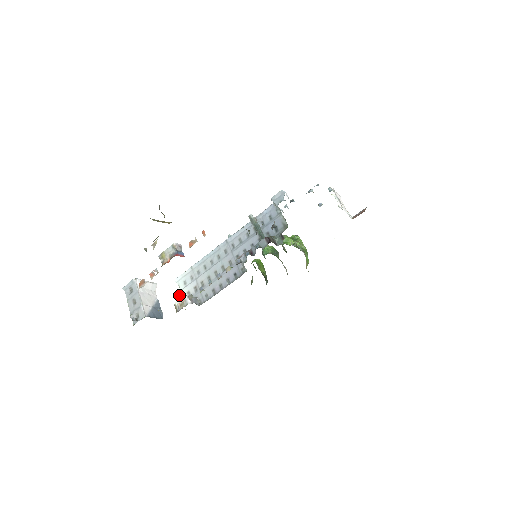
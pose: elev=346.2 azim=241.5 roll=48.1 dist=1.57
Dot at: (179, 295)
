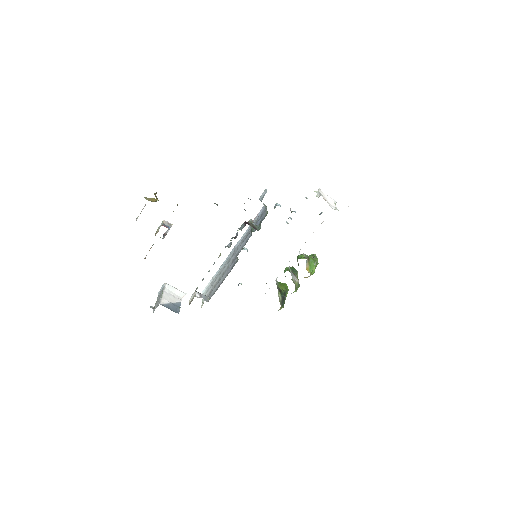
Dot at: (193, 293)
